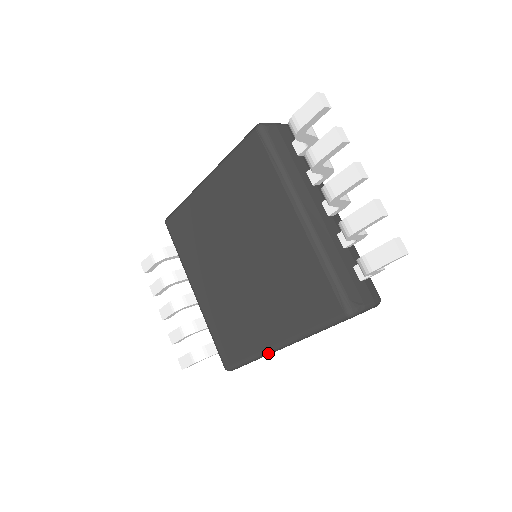
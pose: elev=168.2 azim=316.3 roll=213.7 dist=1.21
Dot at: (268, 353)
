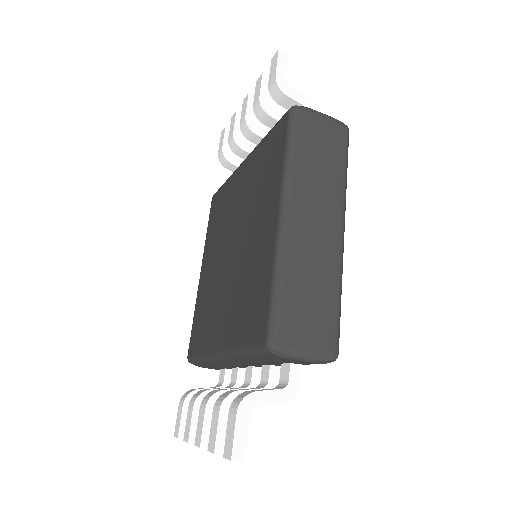
Dot at: (282, 240)
